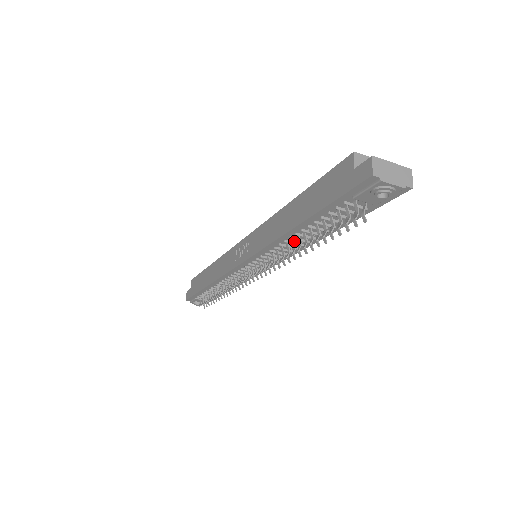
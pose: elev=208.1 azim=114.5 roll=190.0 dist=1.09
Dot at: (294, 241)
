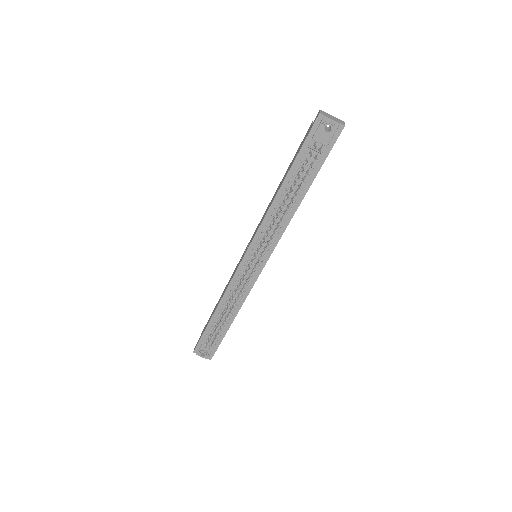
Dot at: occluded
